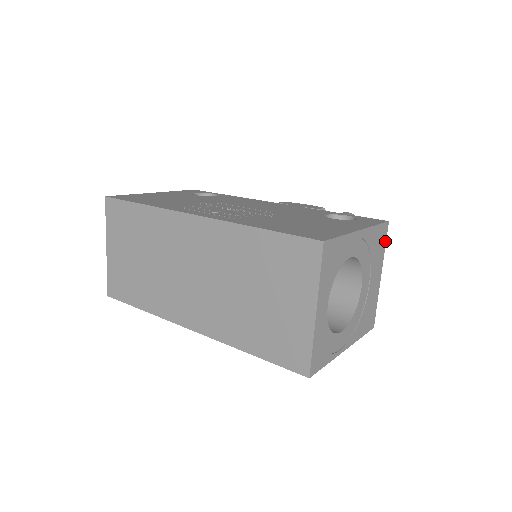
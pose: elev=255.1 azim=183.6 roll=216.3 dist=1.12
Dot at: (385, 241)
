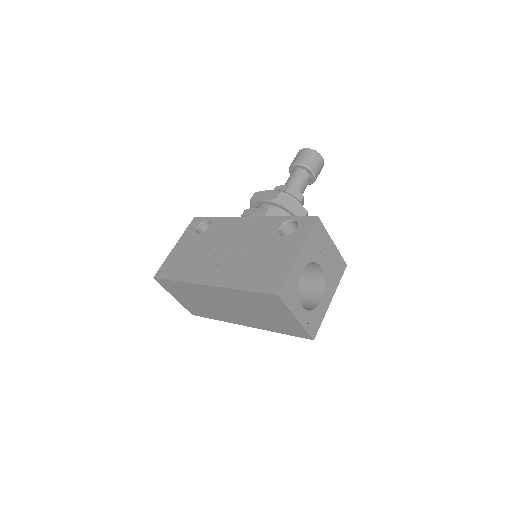
Dot at: (323, 226)
